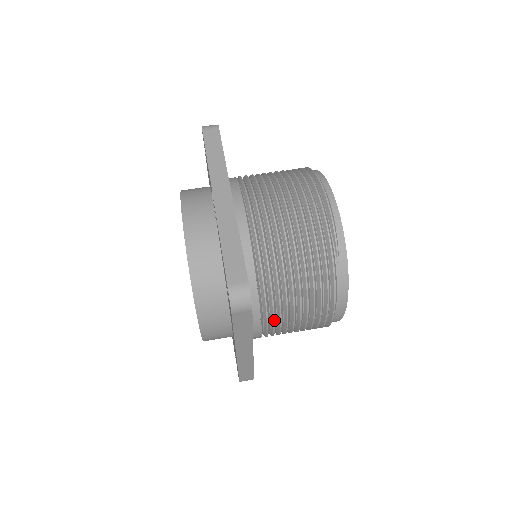
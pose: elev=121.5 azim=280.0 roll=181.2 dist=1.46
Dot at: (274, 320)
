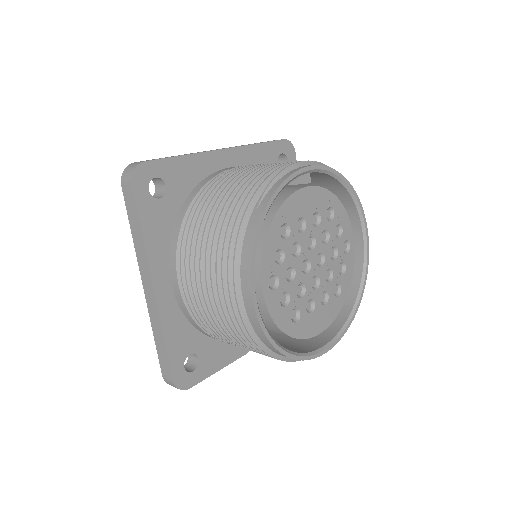
Dot at: (185, 265)
